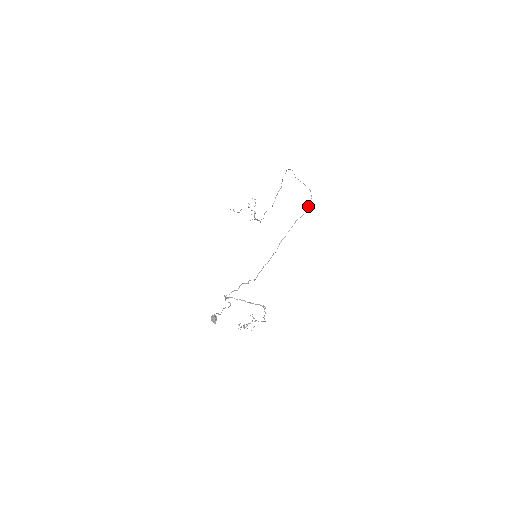
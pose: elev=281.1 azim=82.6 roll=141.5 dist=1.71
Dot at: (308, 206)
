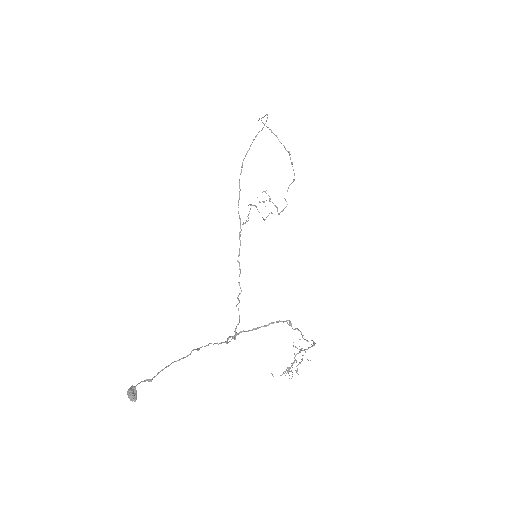
Dot at: occluded
